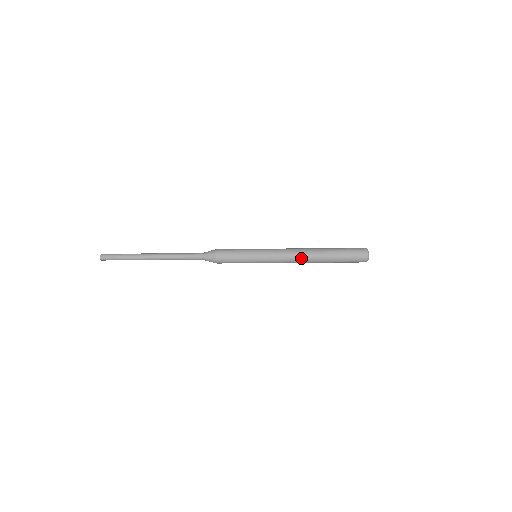
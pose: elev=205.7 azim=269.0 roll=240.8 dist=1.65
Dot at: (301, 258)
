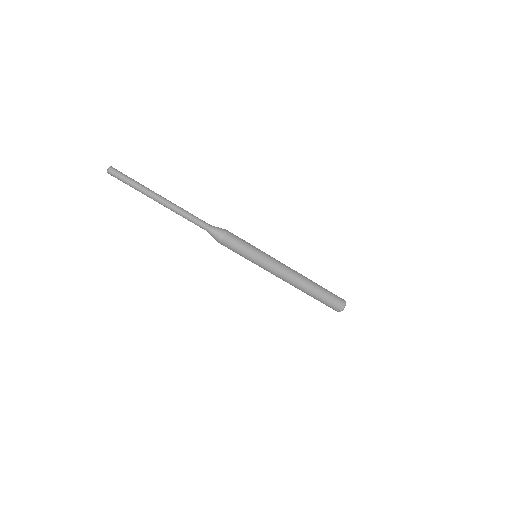
Dot at: (295, 278)
